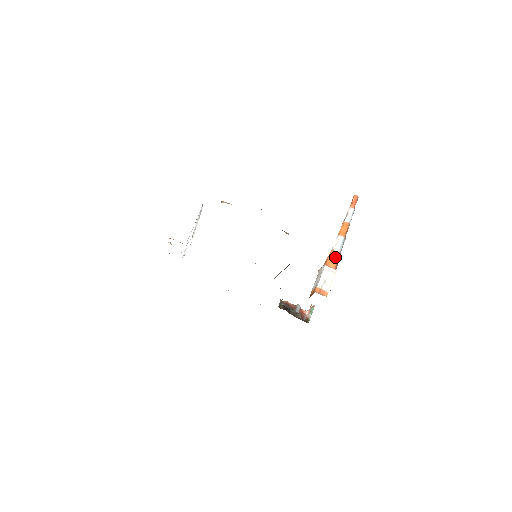
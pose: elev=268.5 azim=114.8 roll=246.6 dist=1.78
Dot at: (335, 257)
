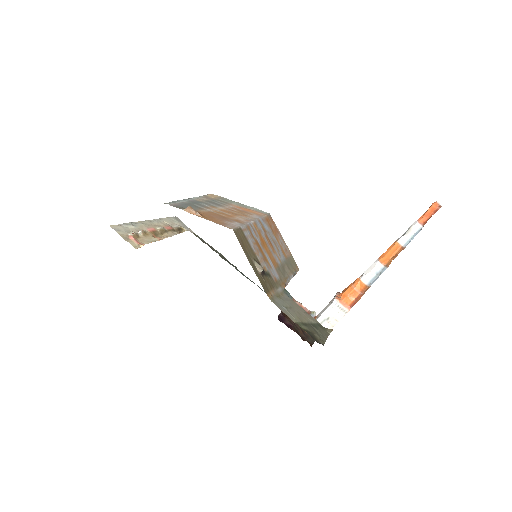
Dot at: (356, 291)
